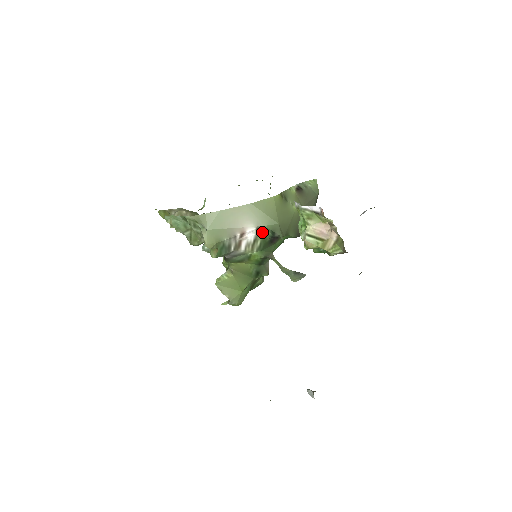
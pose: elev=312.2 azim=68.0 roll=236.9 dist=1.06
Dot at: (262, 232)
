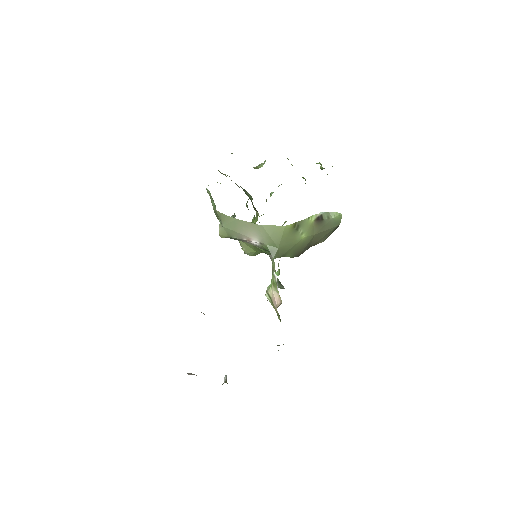
Dot at: (264, 246)
